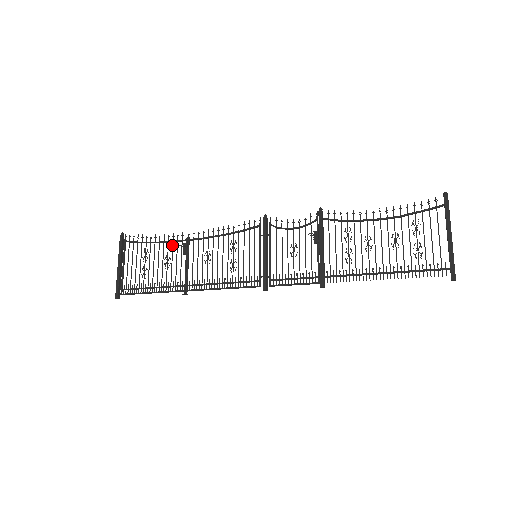
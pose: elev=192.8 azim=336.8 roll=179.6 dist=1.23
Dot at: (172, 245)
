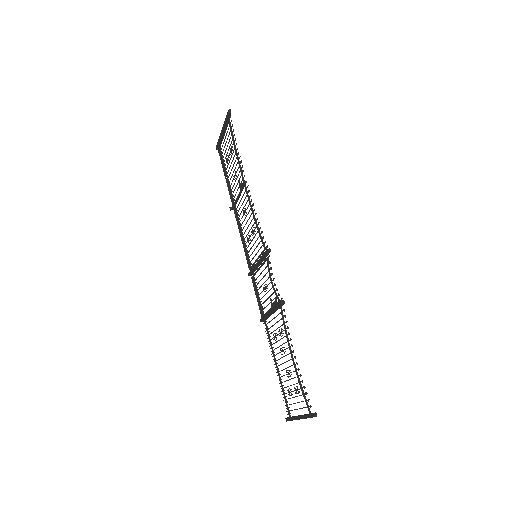
Dot at: (239, 171)
